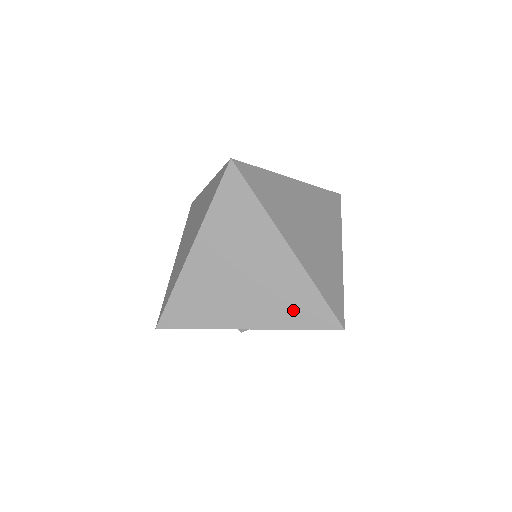
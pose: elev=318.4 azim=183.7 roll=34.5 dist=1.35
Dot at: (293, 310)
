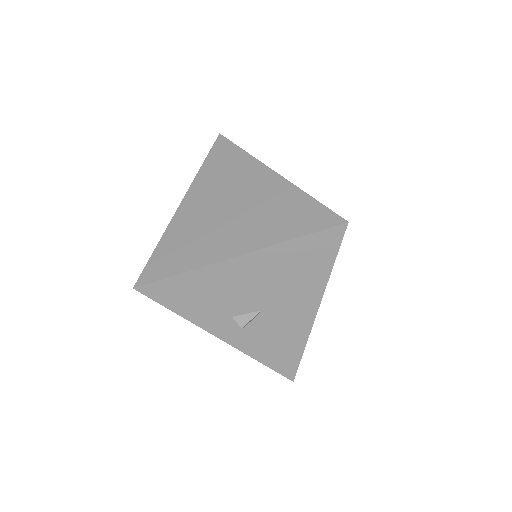
Dot at: (287, 222)
